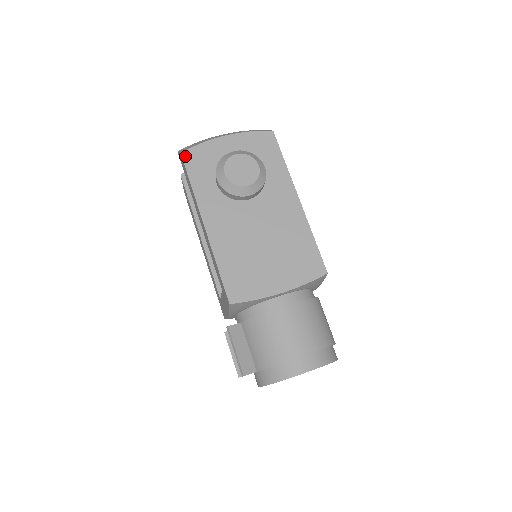
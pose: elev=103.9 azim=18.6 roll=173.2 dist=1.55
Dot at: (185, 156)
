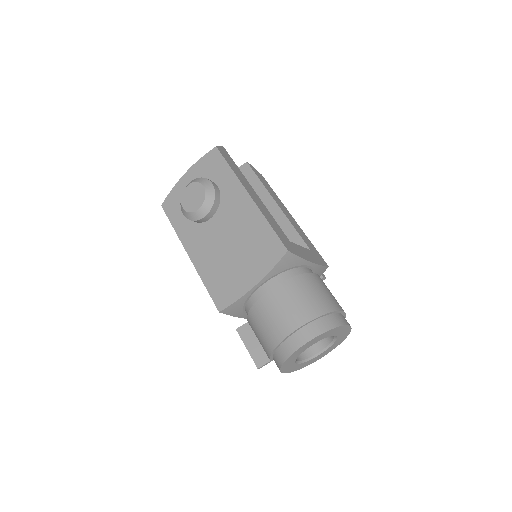
Dot at: (164, 206)
